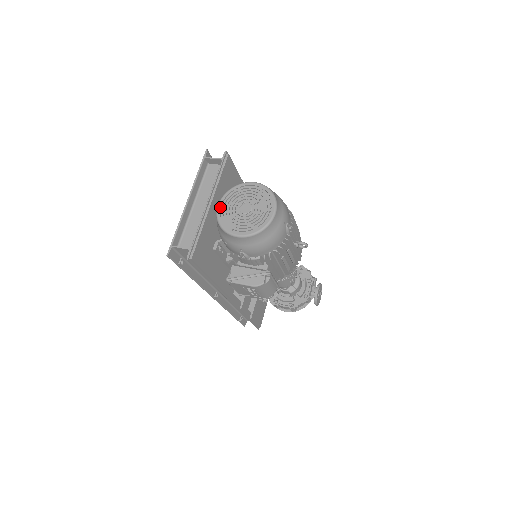
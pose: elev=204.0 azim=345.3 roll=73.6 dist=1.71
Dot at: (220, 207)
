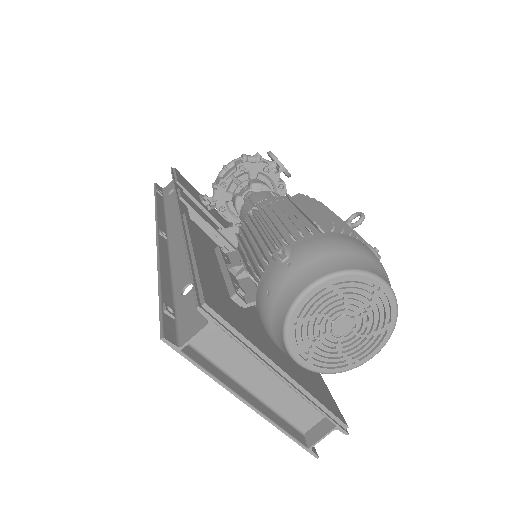
Dot at: (306, 362)
